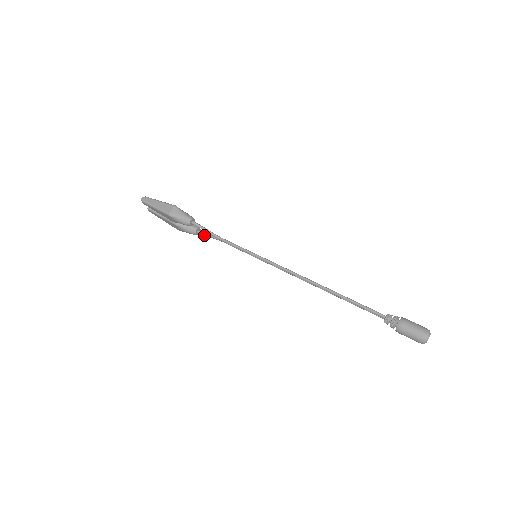
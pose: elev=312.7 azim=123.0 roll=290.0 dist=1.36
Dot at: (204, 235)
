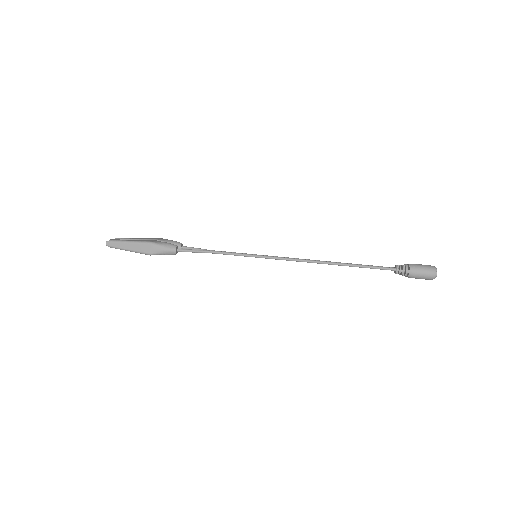
Dot at: occluded
